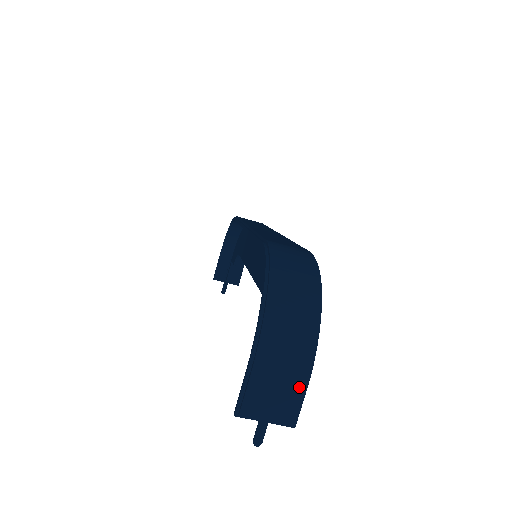
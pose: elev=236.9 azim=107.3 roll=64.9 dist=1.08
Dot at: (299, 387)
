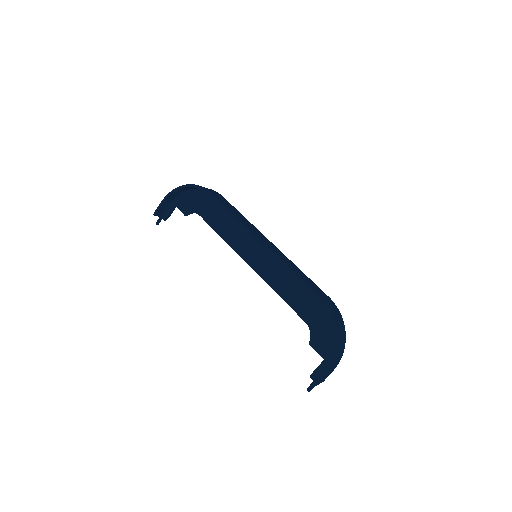
Dot at: occluded
